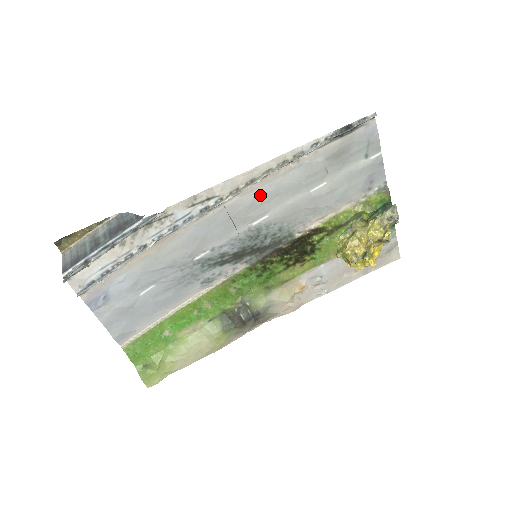
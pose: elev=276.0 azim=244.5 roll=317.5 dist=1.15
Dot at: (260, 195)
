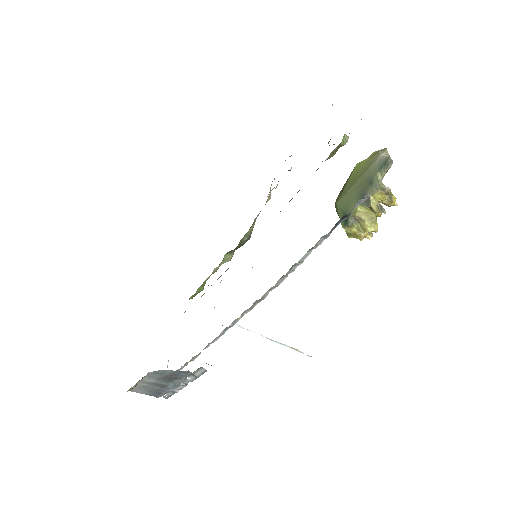
Dot at: occluded
